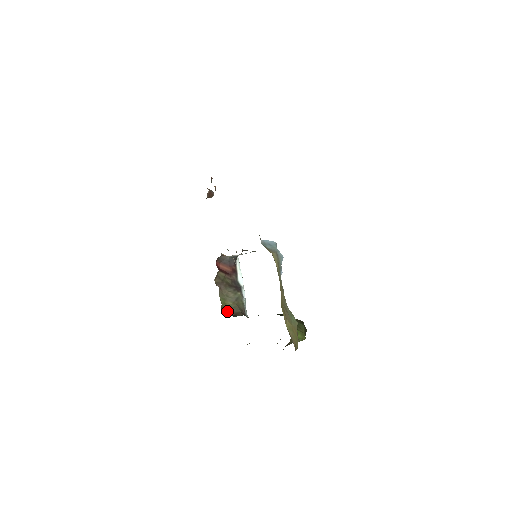
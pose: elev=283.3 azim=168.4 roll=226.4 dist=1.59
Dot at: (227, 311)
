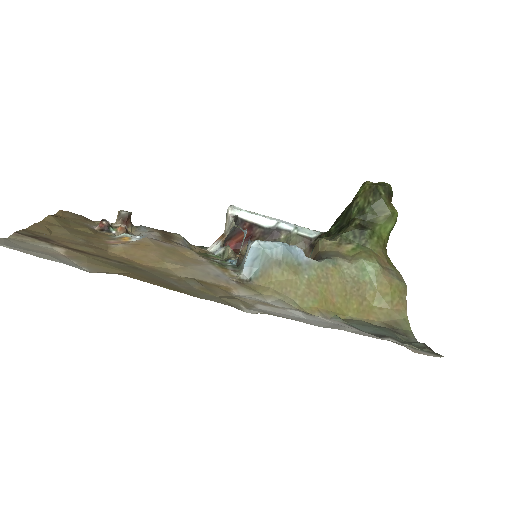
Dot at: occluded
